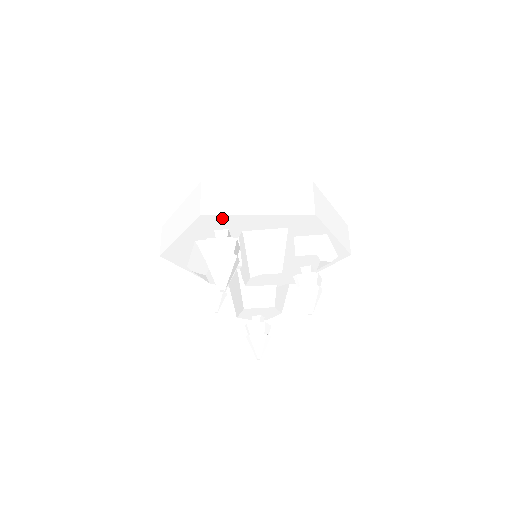
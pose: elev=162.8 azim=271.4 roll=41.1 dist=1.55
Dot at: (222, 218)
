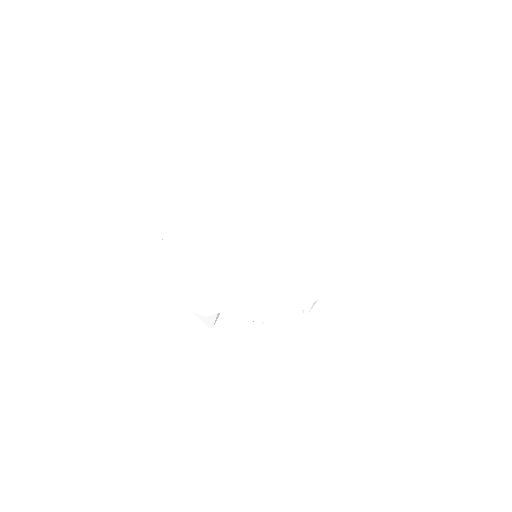
Dot at: occluded
